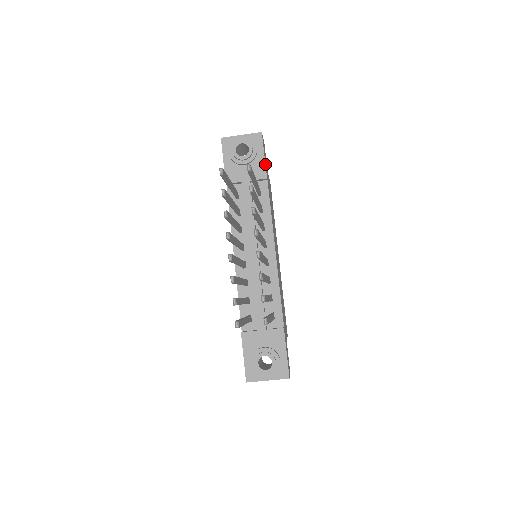
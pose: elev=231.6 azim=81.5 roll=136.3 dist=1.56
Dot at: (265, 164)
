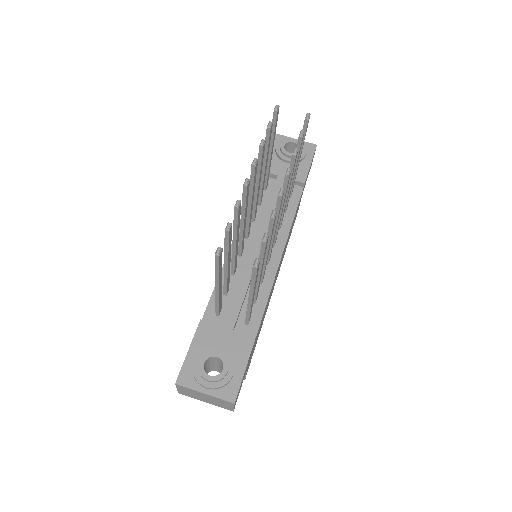
Dot at: (308, 171)
